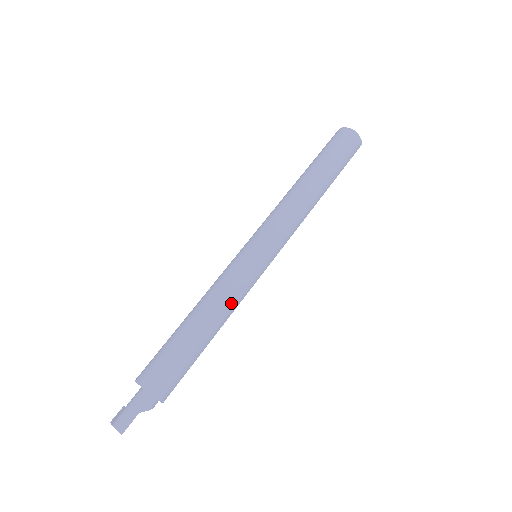
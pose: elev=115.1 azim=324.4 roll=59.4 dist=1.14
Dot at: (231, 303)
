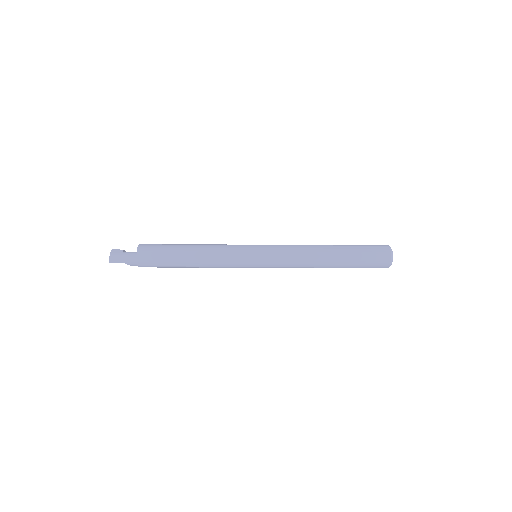
Dot at: (215, 266)
